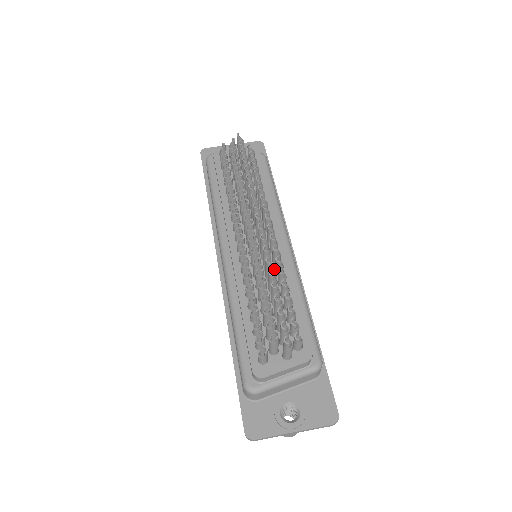
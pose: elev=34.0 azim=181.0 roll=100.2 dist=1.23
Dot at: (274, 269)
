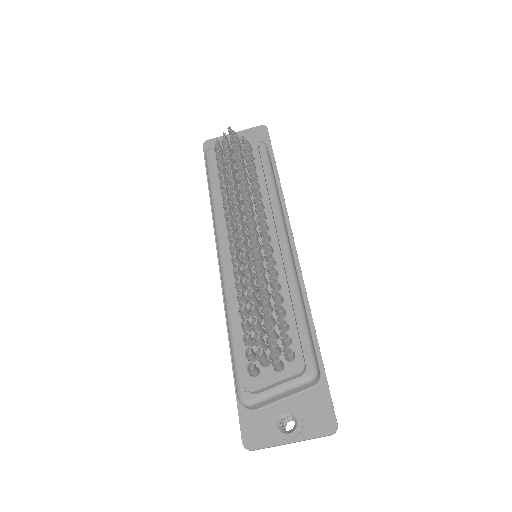
Dot at: occluded
